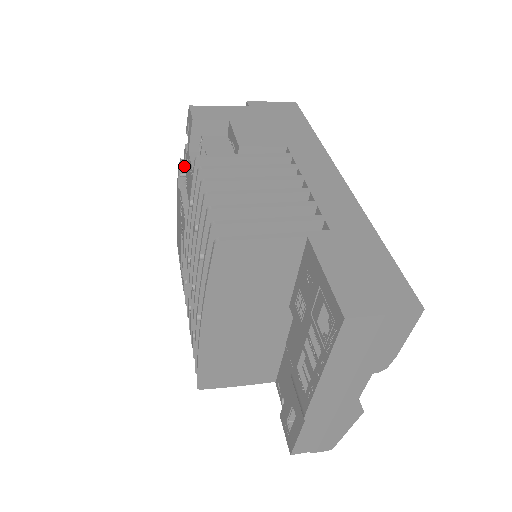
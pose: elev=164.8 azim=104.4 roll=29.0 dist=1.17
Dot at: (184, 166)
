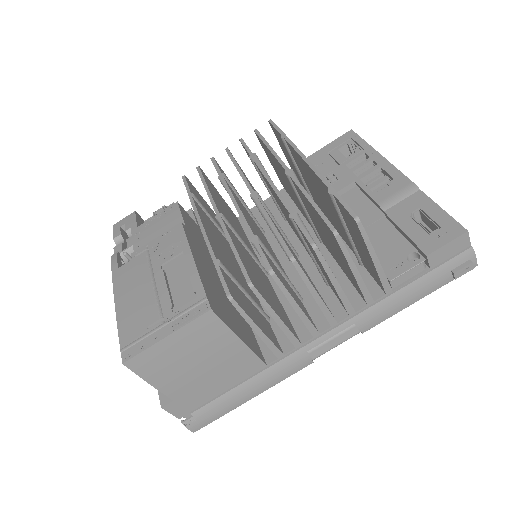
Dot at: (120, 257)
